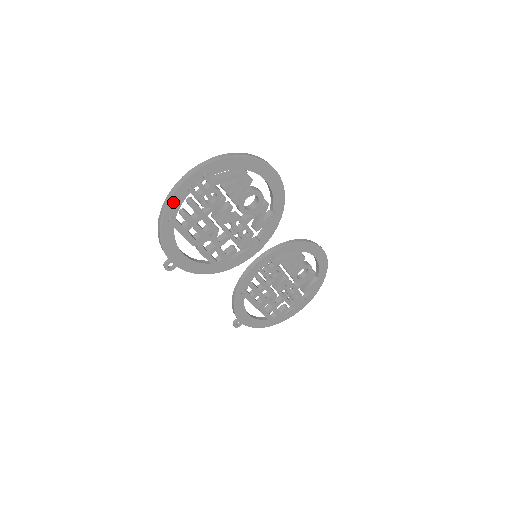
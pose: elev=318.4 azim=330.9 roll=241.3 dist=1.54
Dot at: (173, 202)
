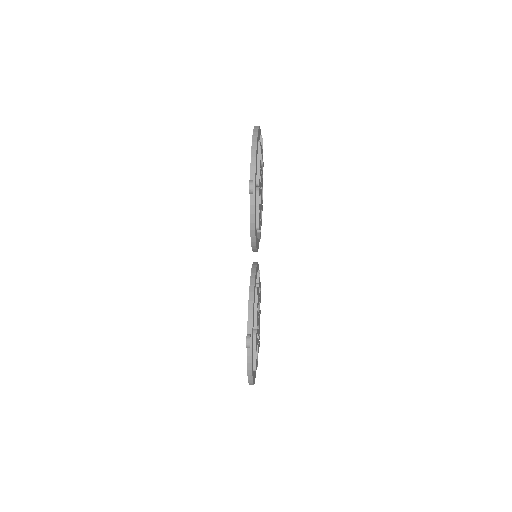
Dot at: (258, 133)
